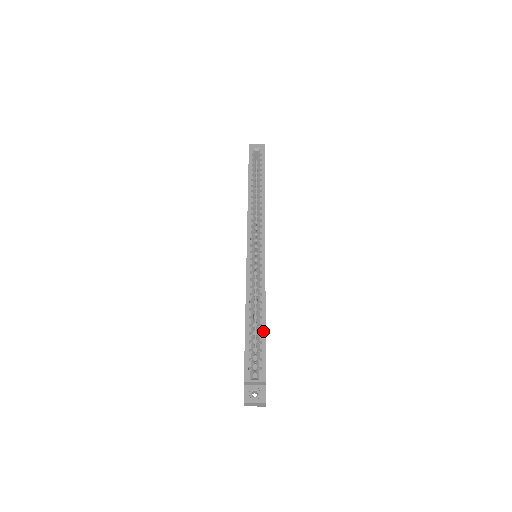
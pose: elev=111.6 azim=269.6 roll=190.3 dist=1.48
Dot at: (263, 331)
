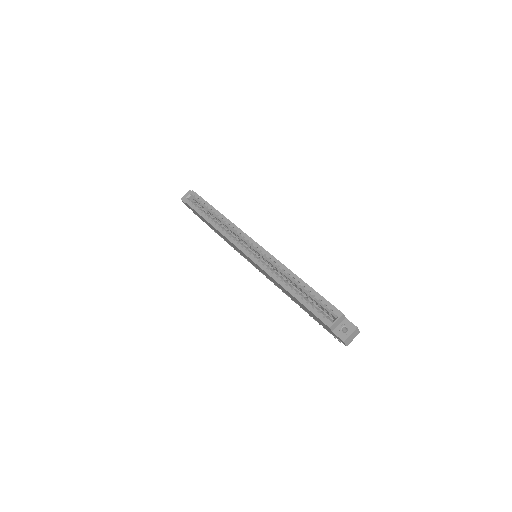
Dot at: (309, 288)
